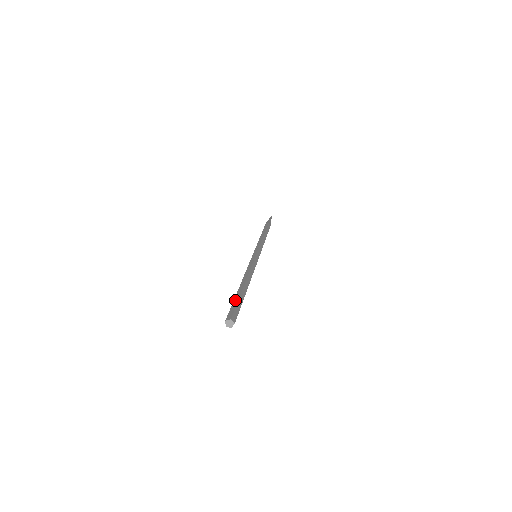
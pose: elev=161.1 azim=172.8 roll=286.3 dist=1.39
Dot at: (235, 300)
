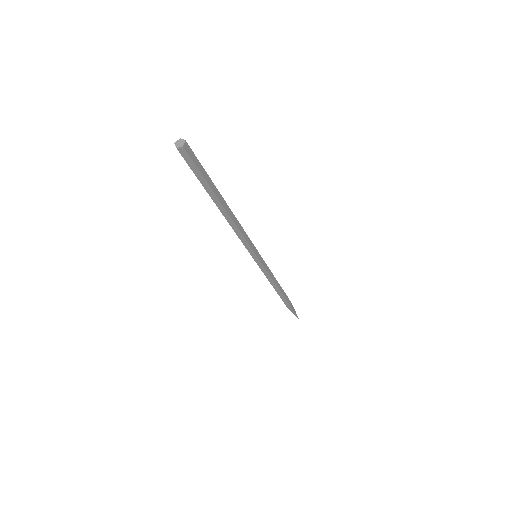
Dot at: occluded
